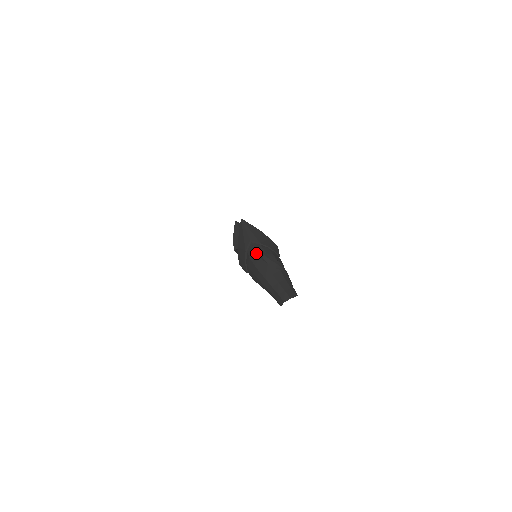
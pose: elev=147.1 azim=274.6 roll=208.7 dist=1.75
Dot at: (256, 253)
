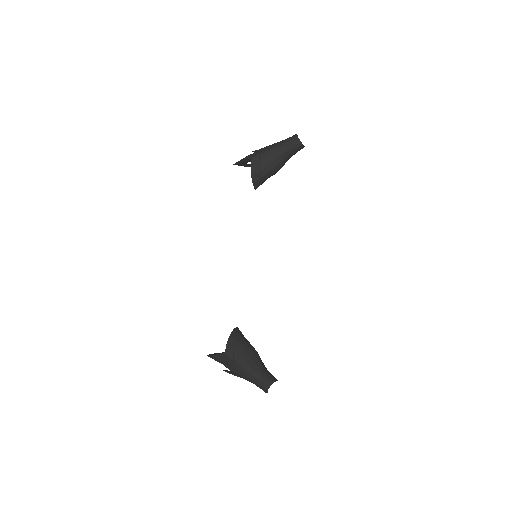
Dot at: occluded
